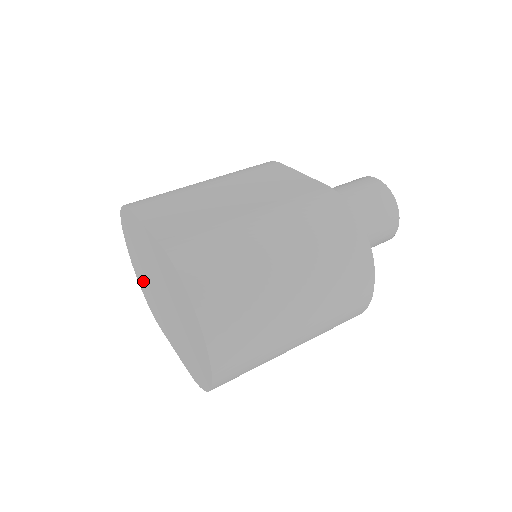
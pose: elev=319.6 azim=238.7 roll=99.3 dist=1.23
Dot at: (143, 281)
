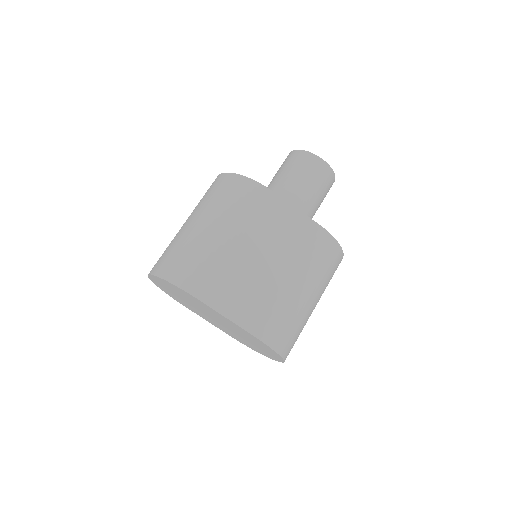
Dot at: (173, 294)
